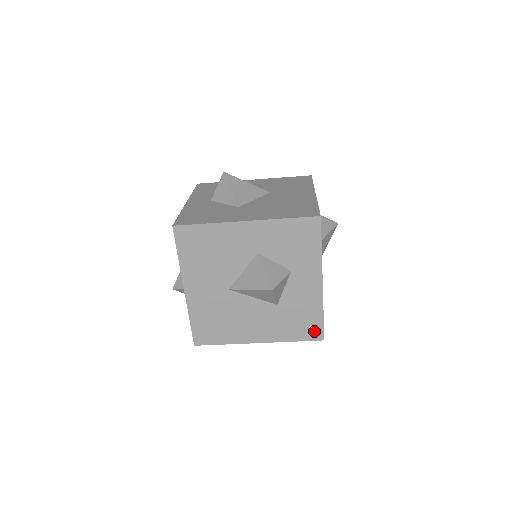
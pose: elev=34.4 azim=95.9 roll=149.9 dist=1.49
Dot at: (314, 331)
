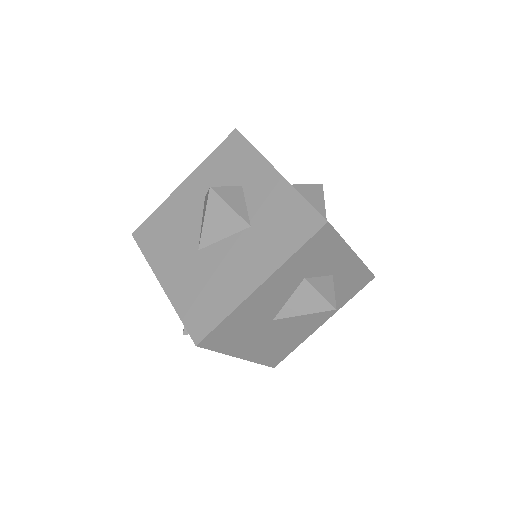
Dot at: (308, 221)
